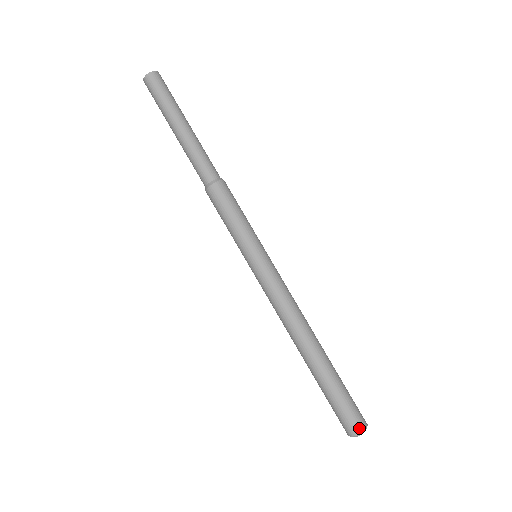
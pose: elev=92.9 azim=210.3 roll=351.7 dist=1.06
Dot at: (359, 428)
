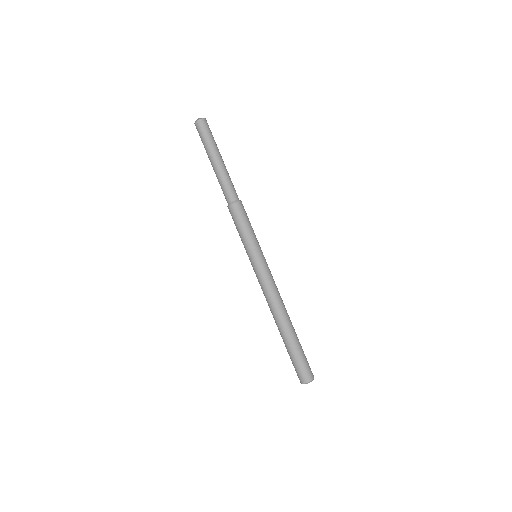
Dot at: (313, 375)
